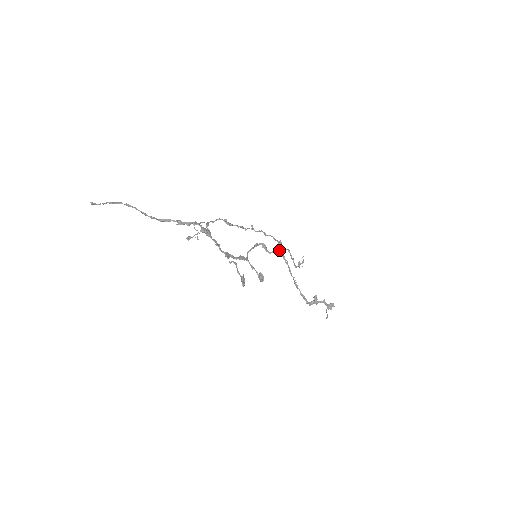
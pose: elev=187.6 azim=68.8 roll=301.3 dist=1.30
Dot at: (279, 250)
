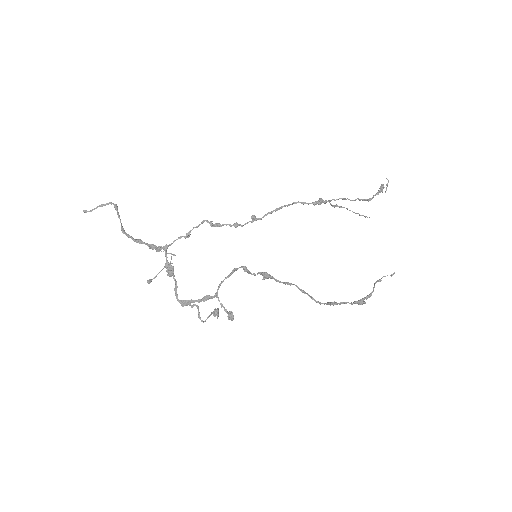
Dot at: (264, 274)
